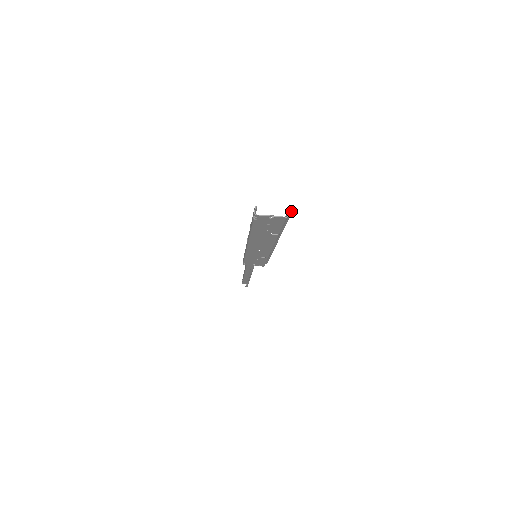
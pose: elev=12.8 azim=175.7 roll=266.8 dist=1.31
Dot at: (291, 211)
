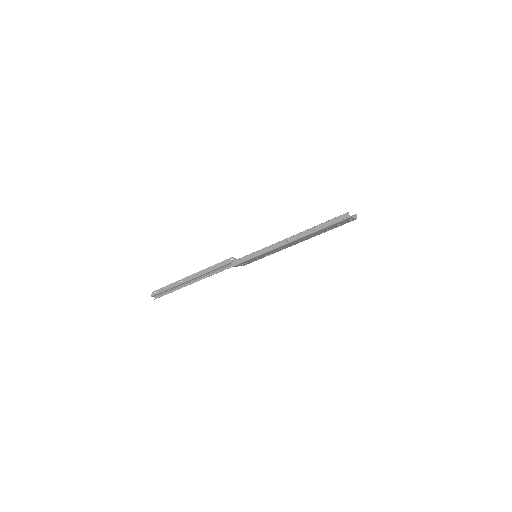
Dot at: occluded
